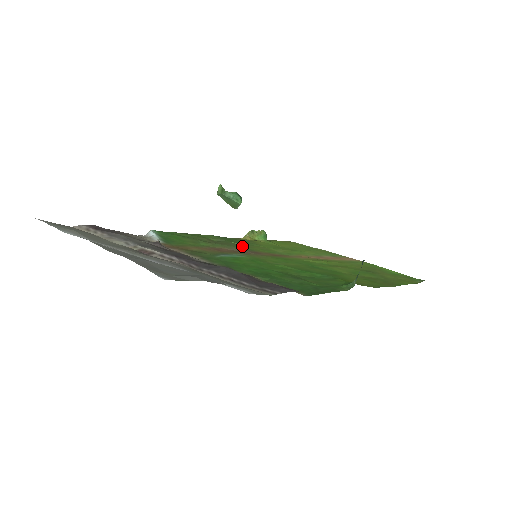
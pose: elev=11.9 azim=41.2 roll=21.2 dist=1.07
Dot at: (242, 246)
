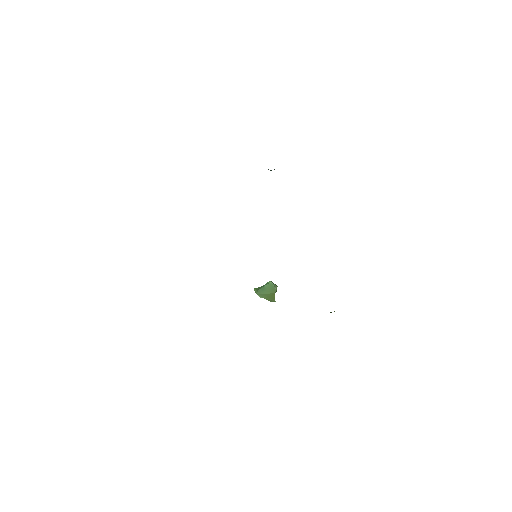
Dot at: occluded
